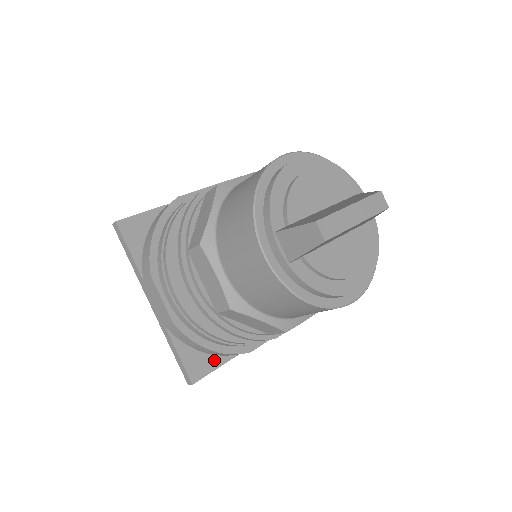
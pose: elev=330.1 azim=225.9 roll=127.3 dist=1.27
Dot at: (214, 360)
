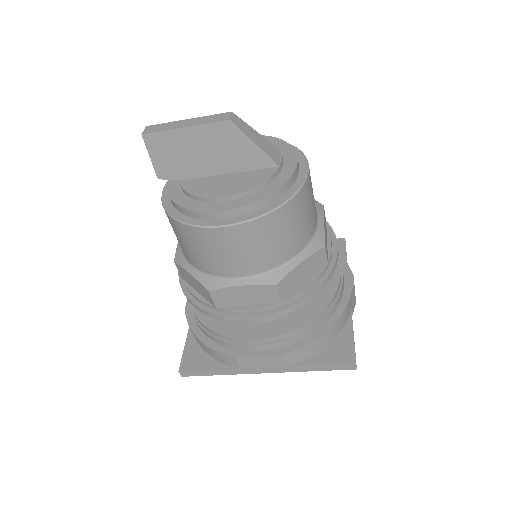
Dot at: (210, 362)
